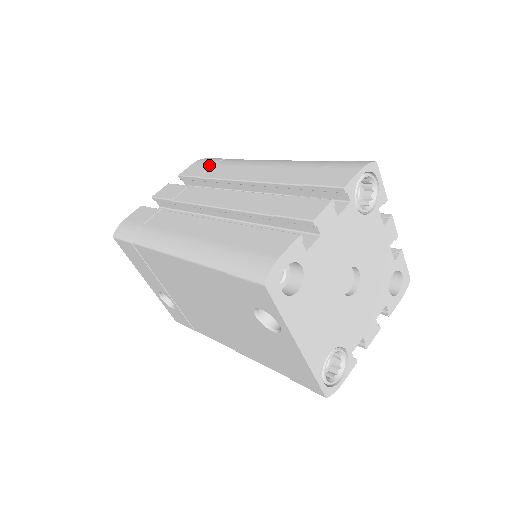
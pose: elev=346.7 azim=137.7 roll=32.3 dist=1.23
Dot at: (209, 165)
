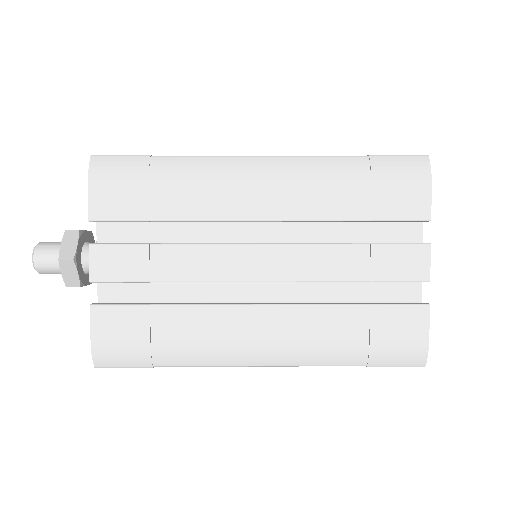
Dot at: (140, 189)
